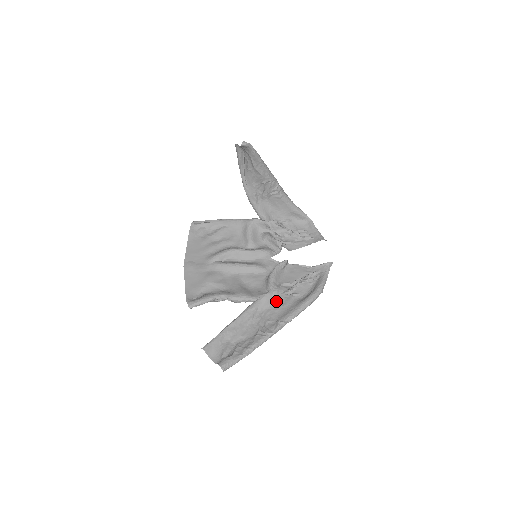
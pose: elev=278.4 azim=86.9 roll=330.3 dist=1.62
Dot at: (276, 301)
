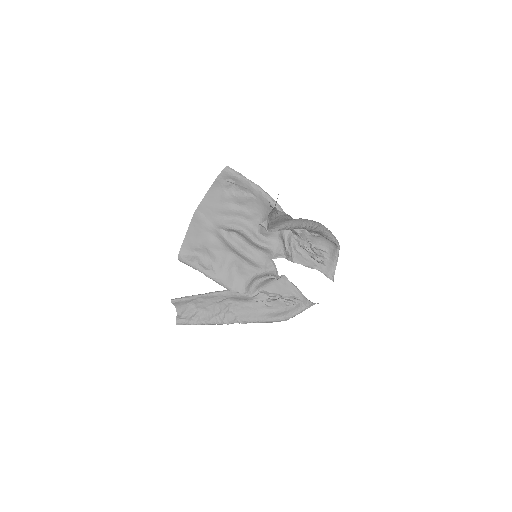
Dot at: (248, 300)
